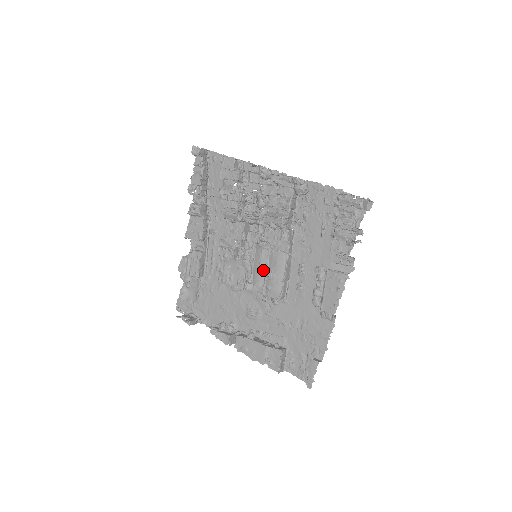
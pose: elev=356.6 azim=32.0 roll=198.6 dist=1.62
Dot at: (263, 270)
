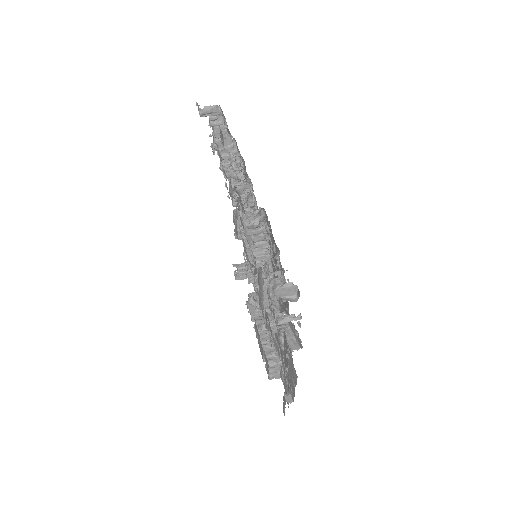
Dot at: occluded
